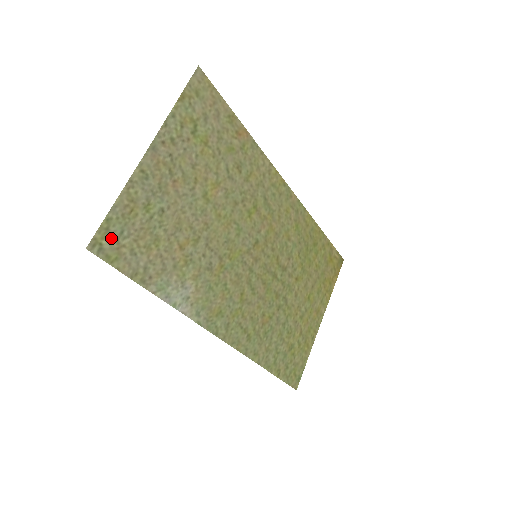
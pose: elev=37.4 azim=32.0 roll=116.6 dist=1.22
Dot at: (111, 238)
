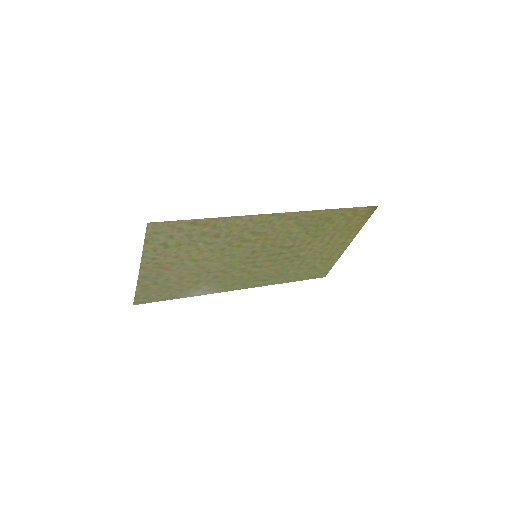
Dot at: (143, 298)
